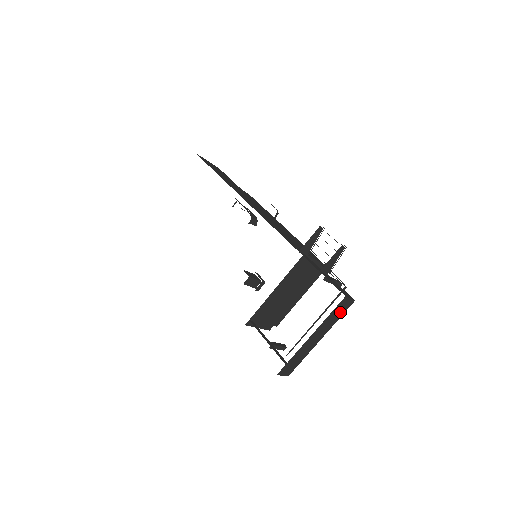
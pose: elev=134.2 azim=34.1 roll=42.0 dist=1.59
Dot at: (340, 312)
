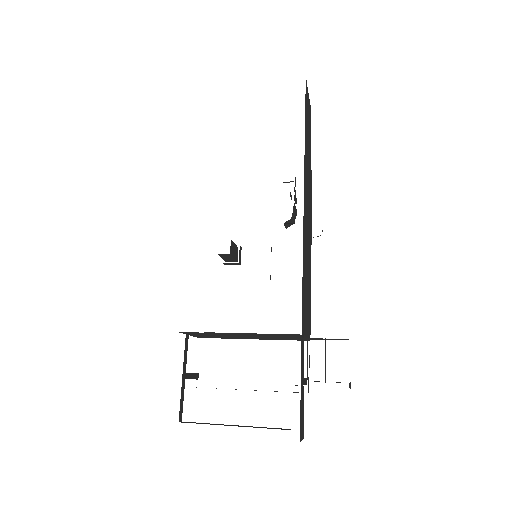
Dot at: occluded
